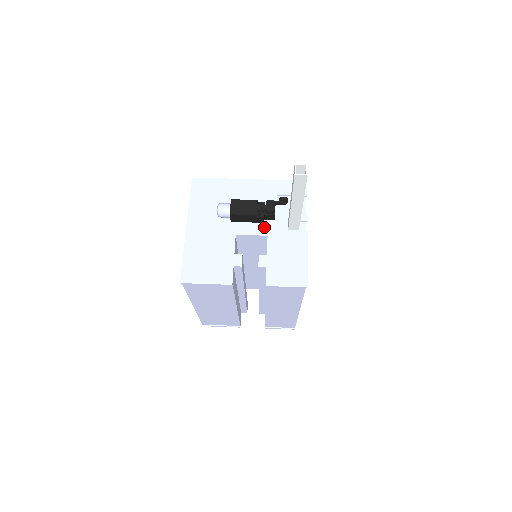
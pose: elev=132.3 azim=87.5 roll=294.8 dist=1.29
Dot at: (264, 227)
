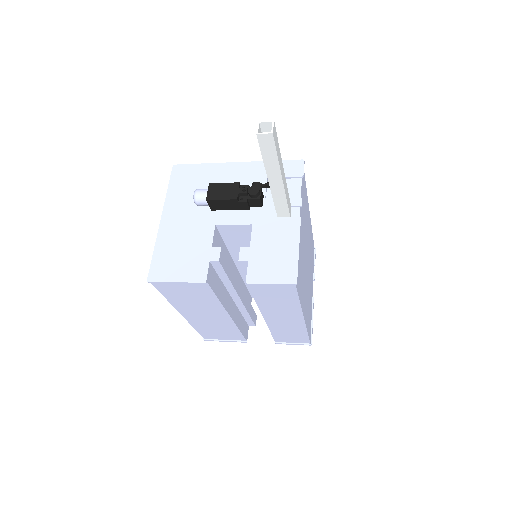
Dot at: (249, 215)
